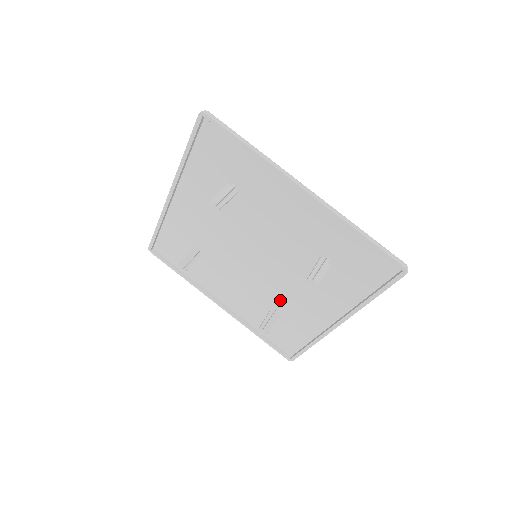
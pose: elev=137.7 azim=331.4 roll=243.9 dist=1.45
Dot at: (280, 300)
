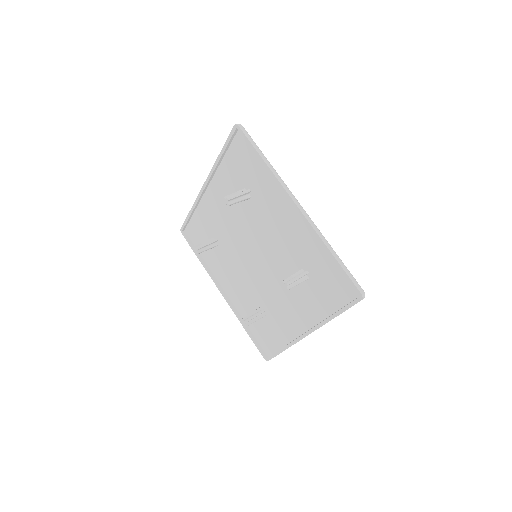
Dot at: (267, 301)
